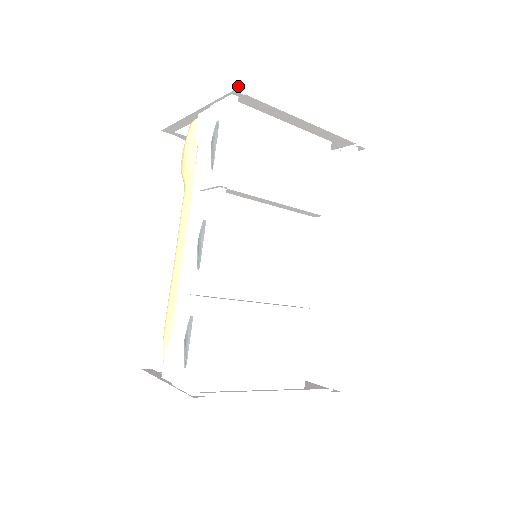
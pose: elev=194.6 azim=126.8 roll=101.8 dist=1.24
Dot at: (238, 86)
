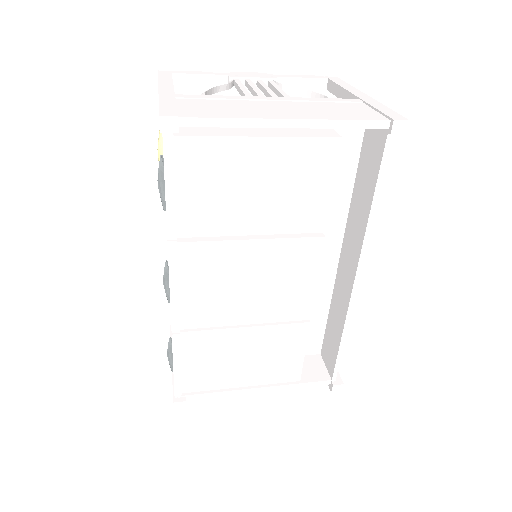
Dot at: (165, 124)
